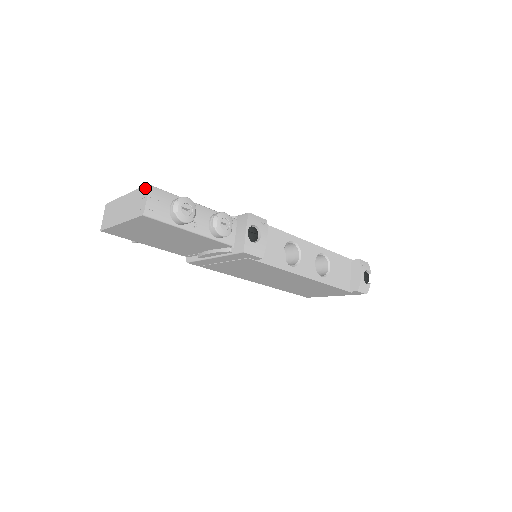
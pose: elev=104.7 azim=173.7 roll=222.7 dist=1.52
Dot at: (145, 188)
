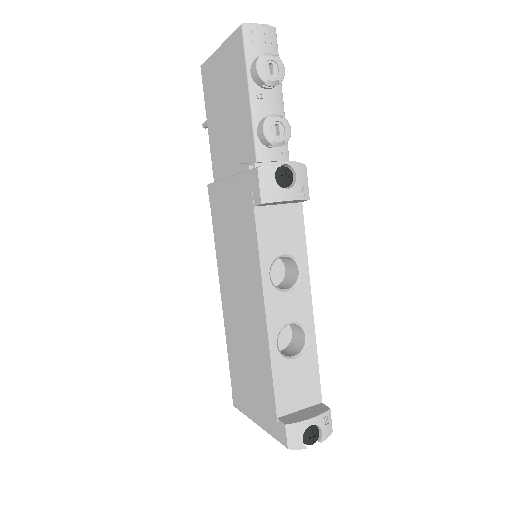
Dot at: occluded
